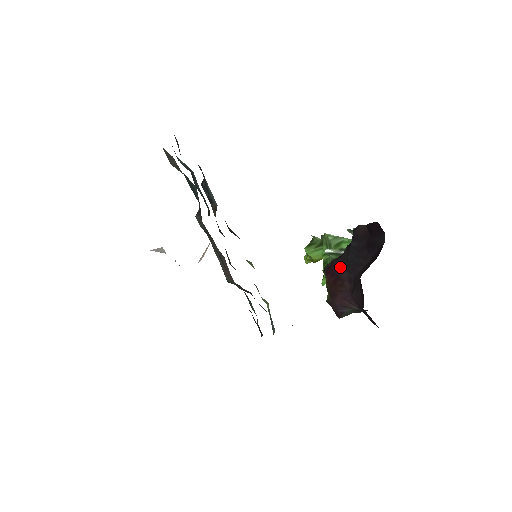
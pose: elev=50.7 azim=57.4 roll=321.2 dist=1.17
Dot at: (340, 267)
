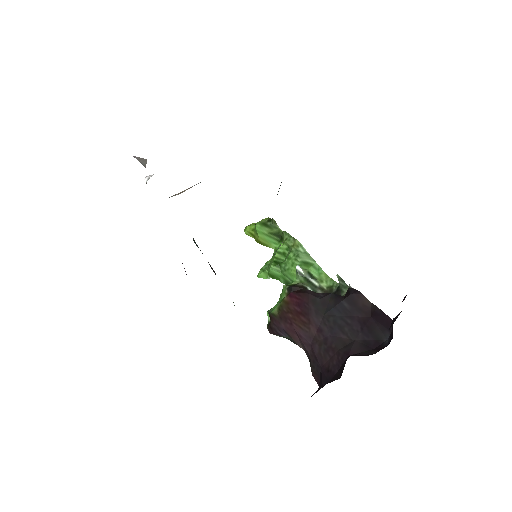
Dot at: (315, 309)
